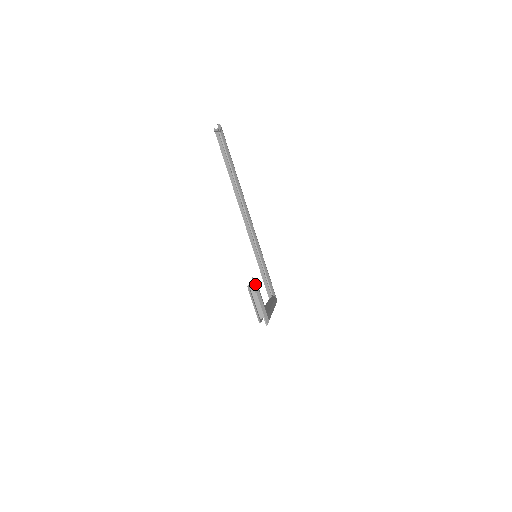
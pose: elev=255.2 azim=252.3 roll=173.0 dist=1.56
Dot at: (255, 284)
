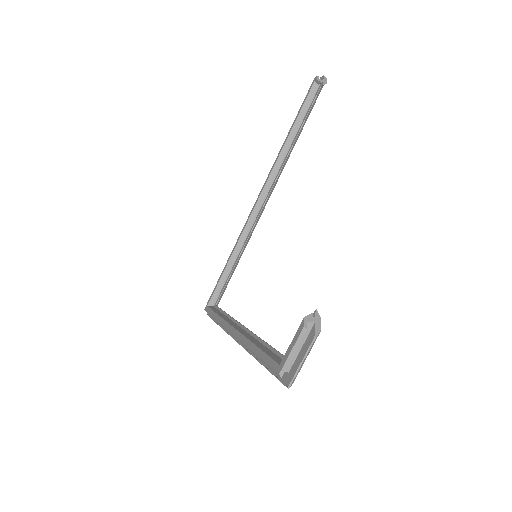
Dot at: (318, 322)
